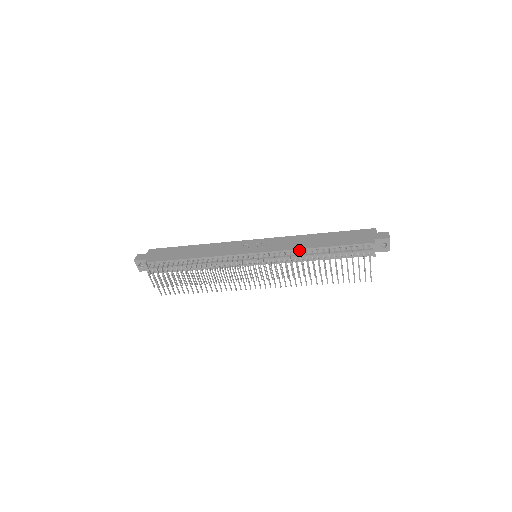
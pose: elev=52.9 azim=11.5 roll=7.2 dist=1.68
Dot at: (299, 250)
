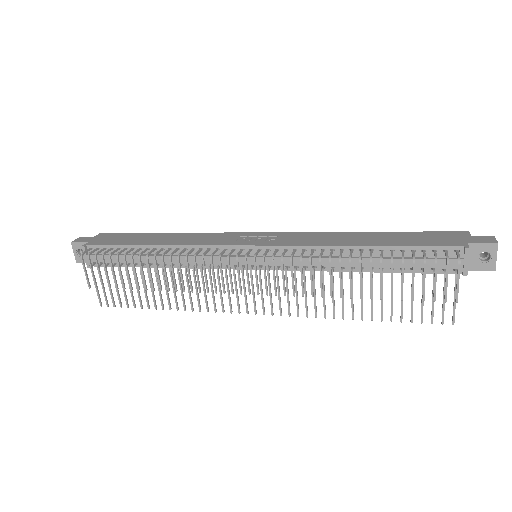
Dot at: (329, 248)
